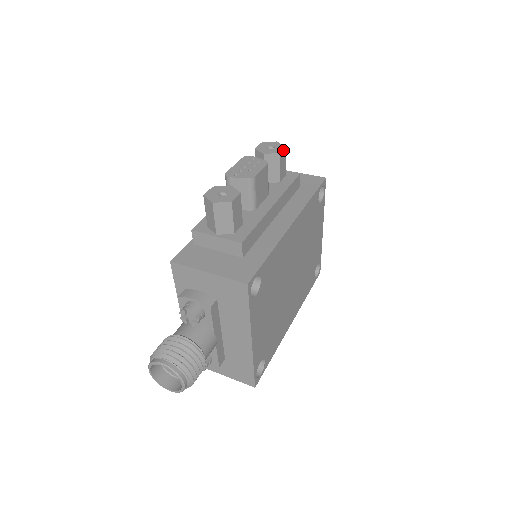
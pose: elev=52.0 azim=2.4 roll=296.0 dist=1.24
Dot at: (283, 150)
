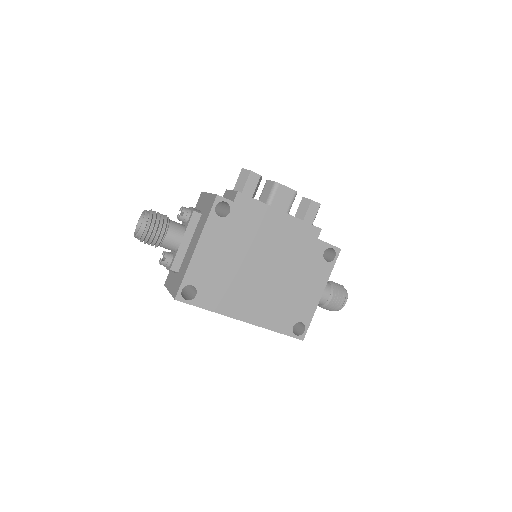
Dot at: (317, 203)
